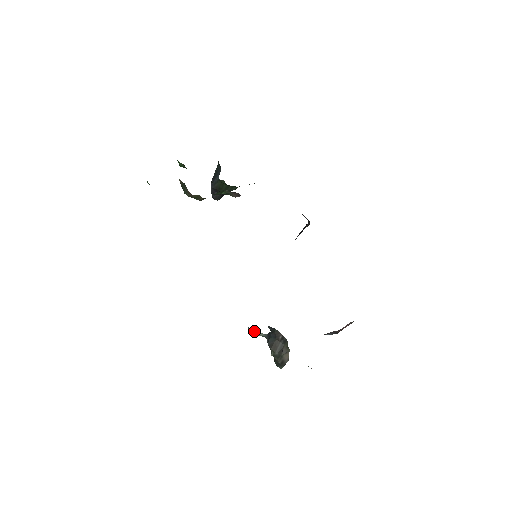
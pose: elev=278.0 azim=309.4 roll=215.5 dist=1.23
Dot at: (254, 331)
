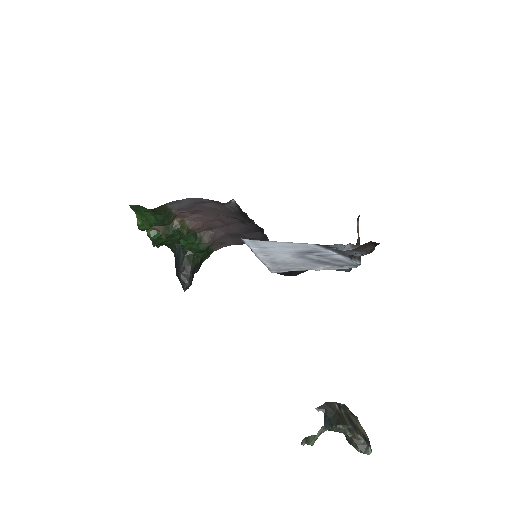
Dot at: (310, 438)
